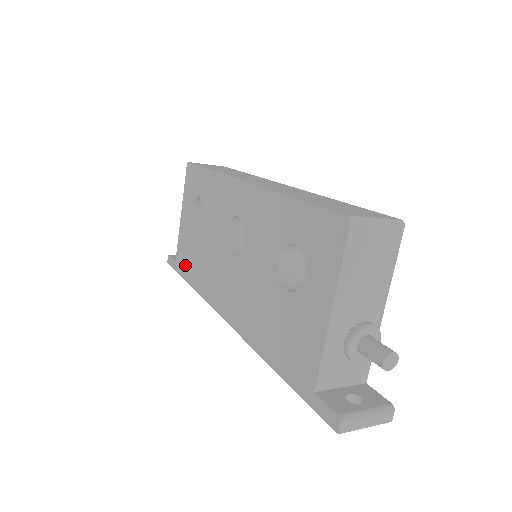
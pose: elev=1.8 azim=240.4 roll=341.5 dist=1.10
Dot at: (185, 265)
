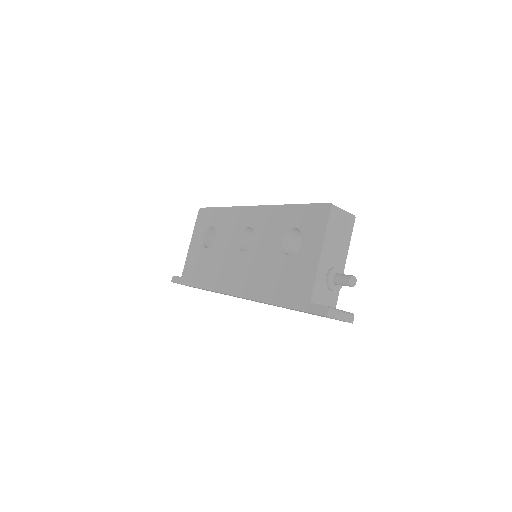
Dot at: (193, 276)
